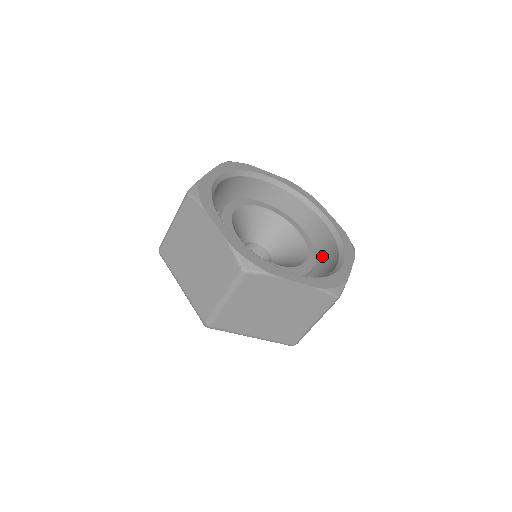
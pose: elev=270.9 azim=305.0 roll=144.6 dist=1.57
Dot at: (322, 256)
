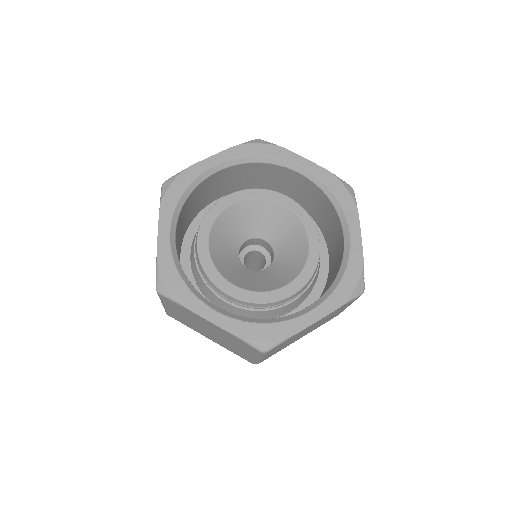
Dot at: (330, 282)
